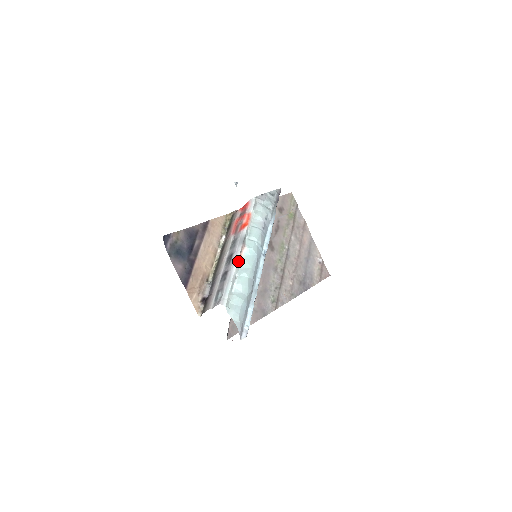
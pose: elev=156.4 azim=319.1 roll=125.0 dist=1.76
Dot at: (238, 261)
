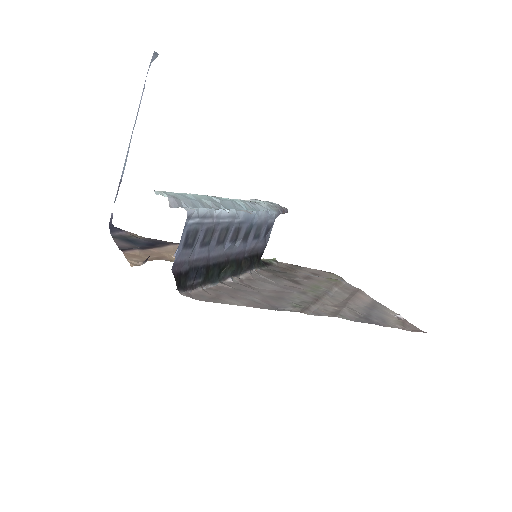
Dot at: occluded
